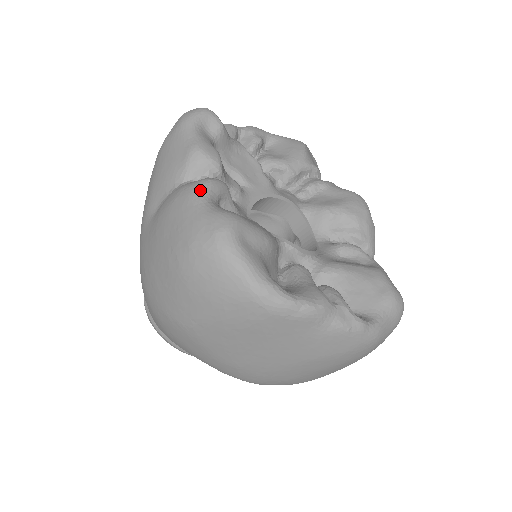
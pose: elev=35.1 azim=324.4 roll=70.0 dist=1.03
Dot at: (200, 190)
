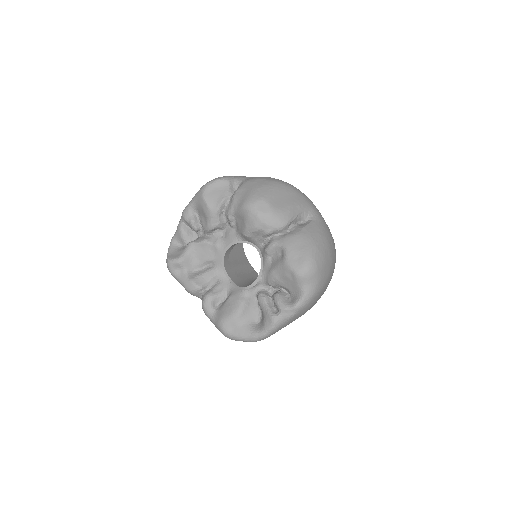
Dot at: (206, 314)
